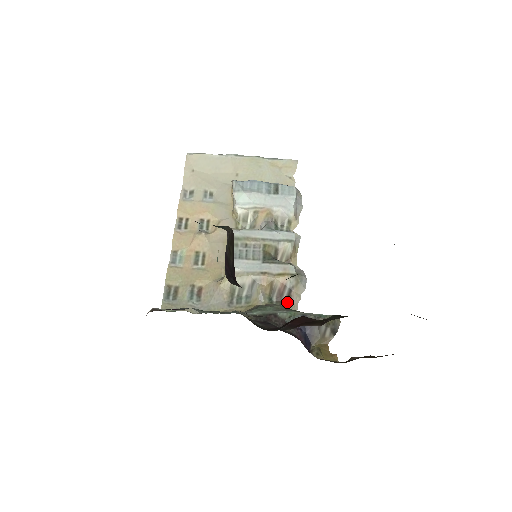
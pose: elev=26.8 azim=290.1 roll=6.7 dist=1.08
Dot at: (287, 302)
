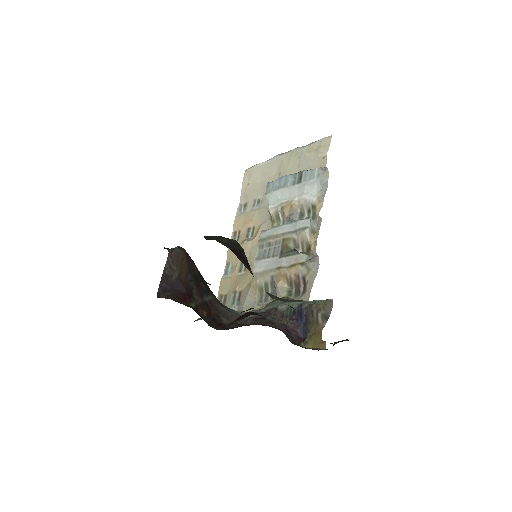
Dot at: (303, 292)
